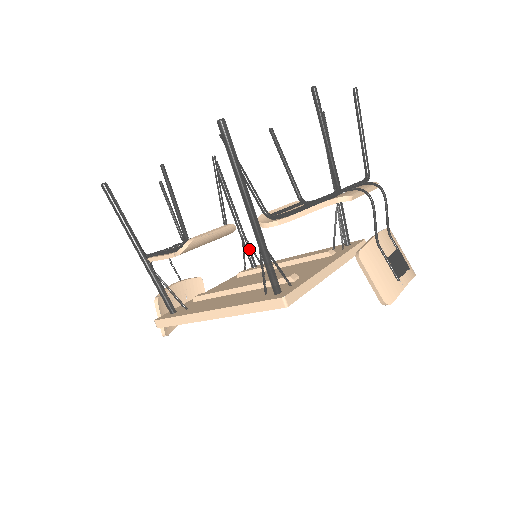
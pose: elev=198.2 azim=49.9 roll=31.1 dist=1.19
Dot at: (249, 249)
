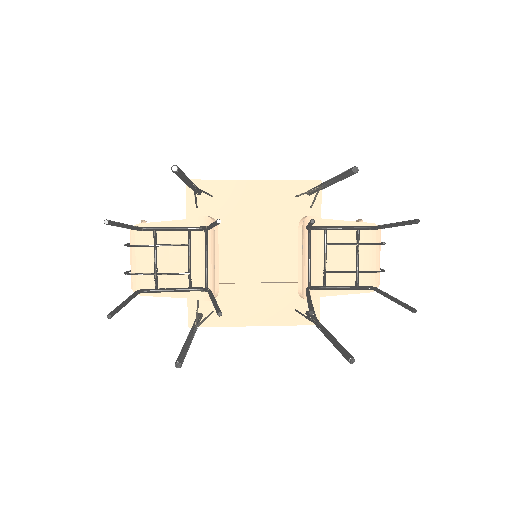
Dot at: (198, 190)
